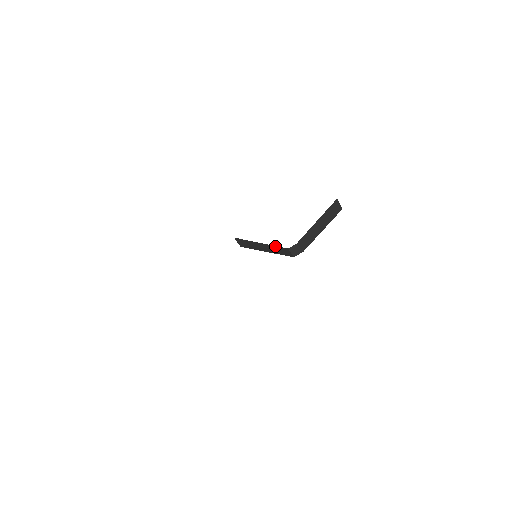
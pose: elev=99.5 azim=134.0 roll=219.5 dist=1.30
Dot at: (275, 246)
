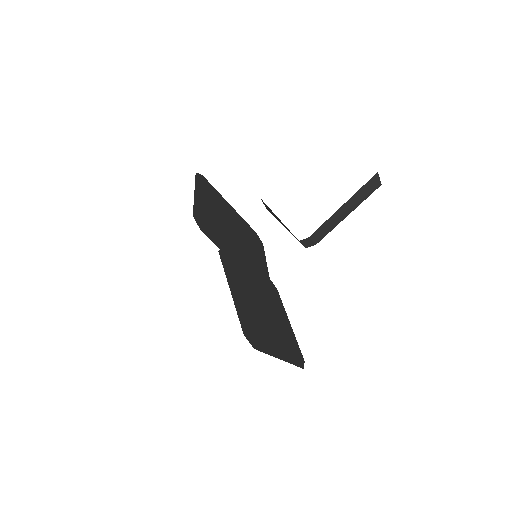
Dot at: (289, 231)
